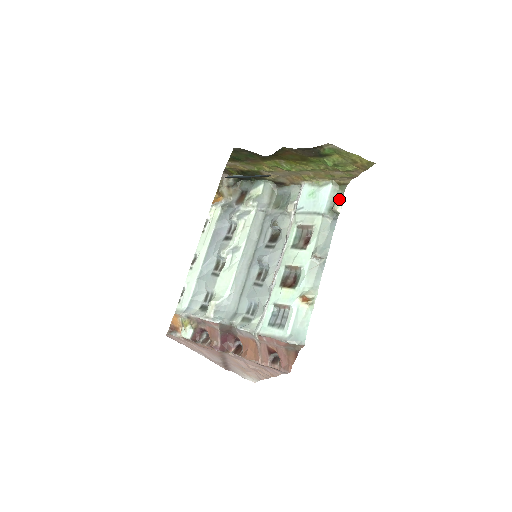
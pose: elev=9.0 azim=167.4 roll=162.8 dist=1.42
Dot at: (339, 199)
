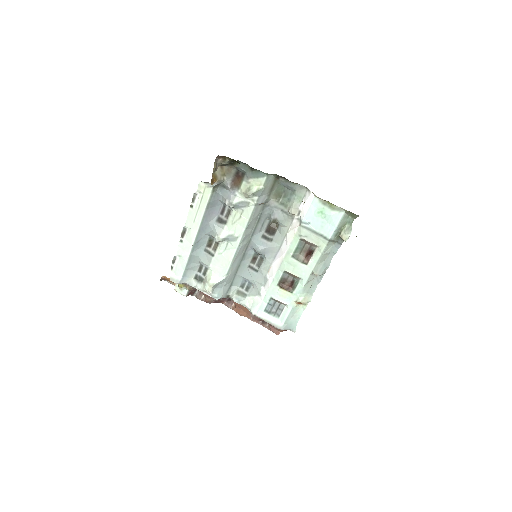
Dot at: (348, 226)
